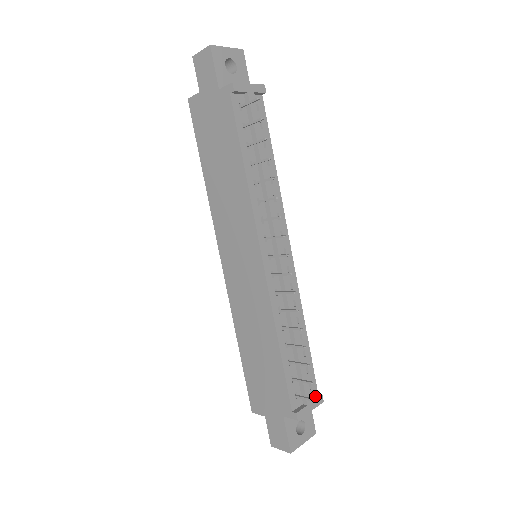
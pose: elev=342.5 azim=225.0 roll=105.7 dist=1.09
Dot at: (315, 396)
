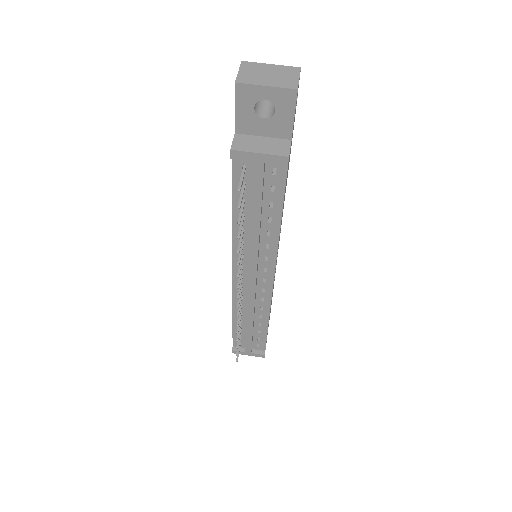
Dot at: (260, 351)
